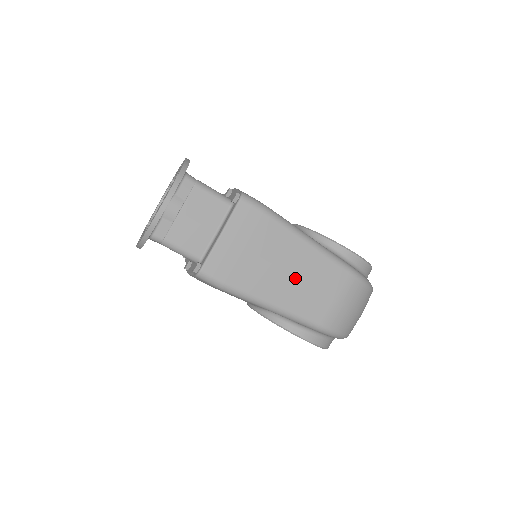
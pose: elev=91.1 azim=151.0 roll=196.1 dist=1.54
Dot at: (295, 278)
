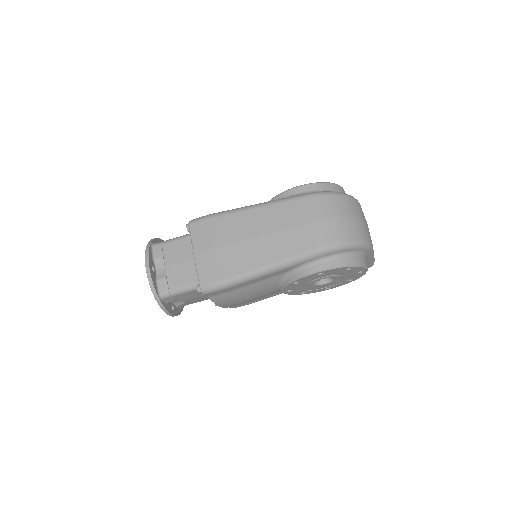
Dot at: (266, 235)
